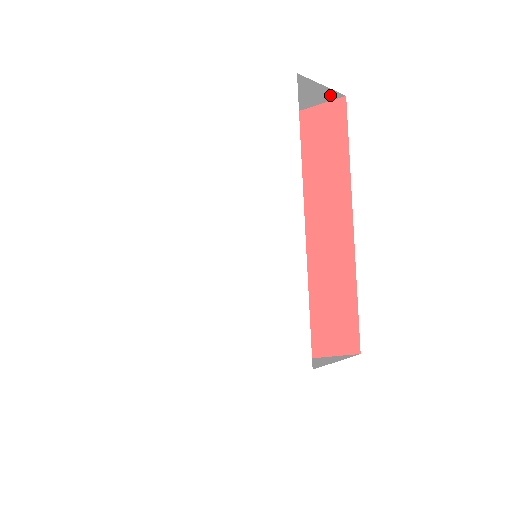
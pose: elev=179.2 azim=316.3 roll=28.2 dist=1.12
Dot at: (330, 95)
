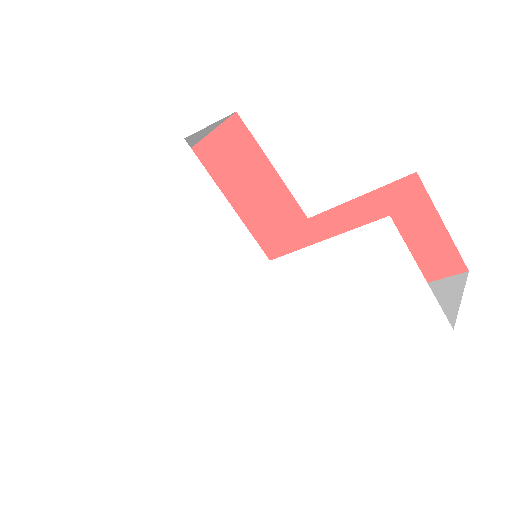
Dot at: occluded
